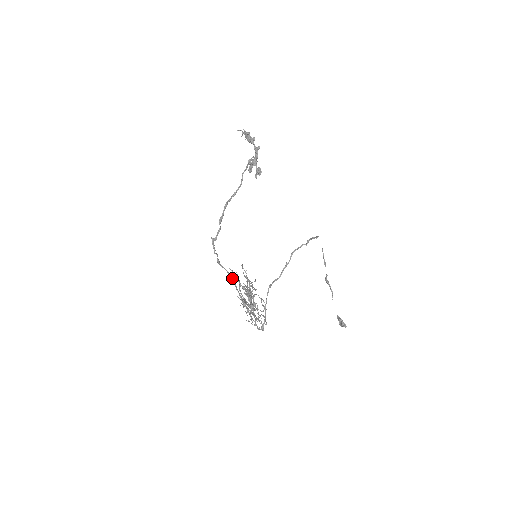
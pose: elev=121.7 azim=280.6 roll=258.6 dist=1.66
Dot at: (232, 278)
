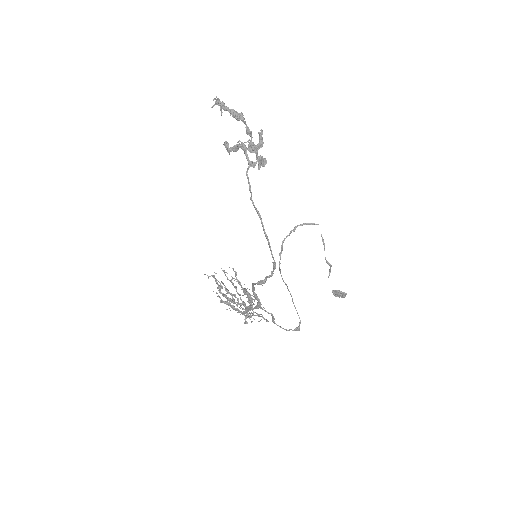
Dot at: occluded
